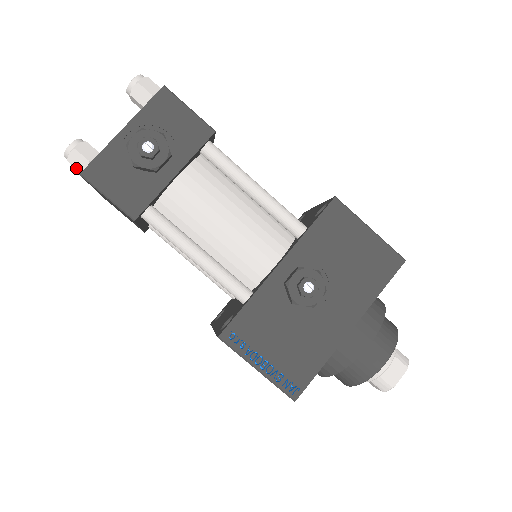
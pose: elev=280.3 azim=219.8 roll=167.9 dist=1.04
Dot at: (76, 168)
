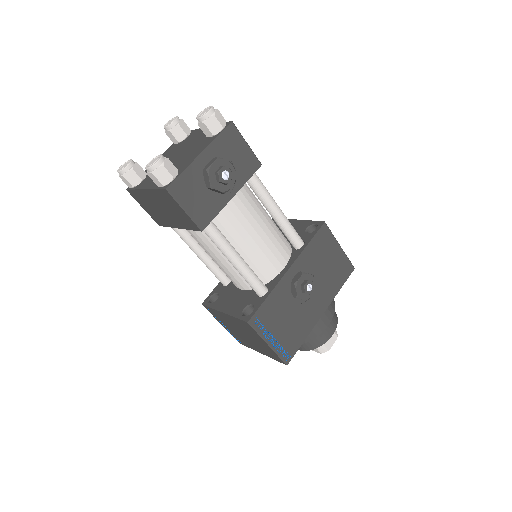
Dot at: (159, 181)
